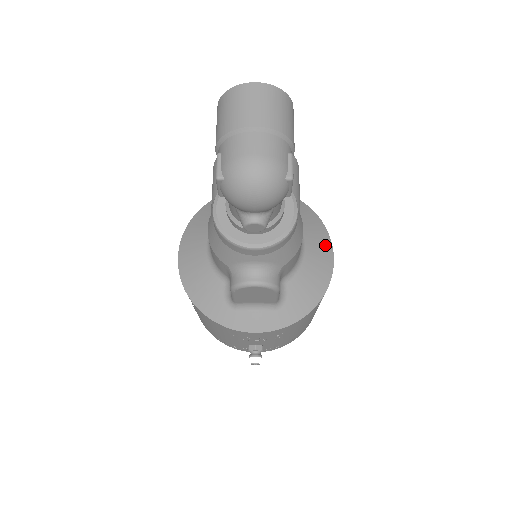
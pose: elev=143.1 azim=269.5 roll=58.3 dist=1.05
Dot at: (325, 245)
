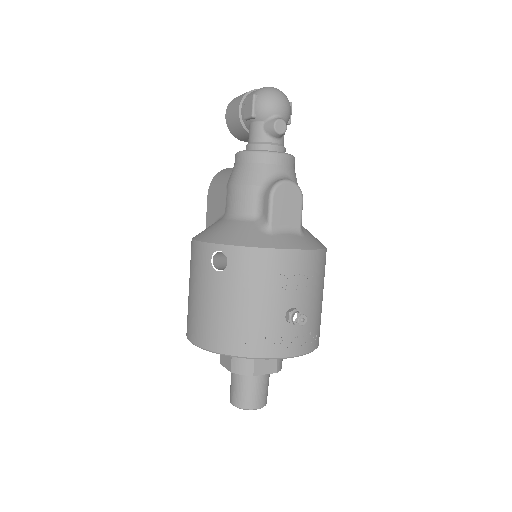
Dot at: occluded
